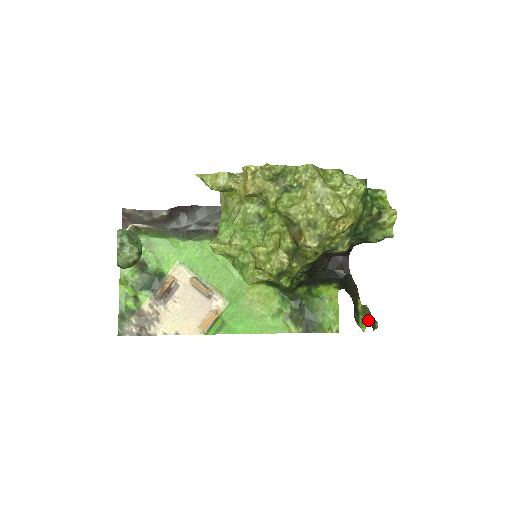
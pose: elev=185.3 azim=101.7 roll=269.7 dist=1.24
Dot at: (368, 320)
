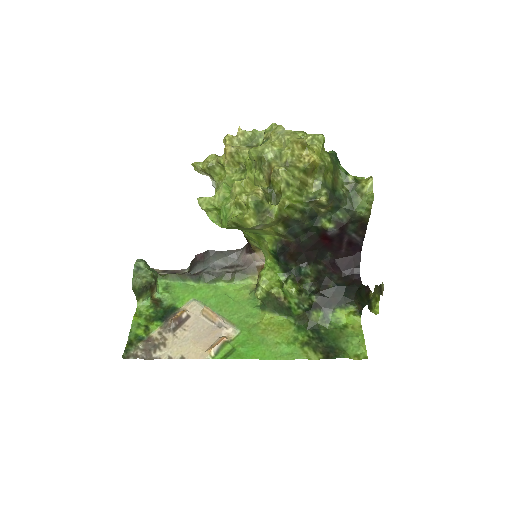
Dot at: (377, 294)
